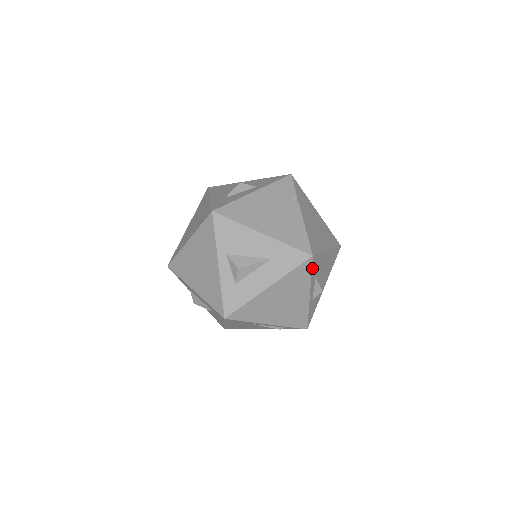
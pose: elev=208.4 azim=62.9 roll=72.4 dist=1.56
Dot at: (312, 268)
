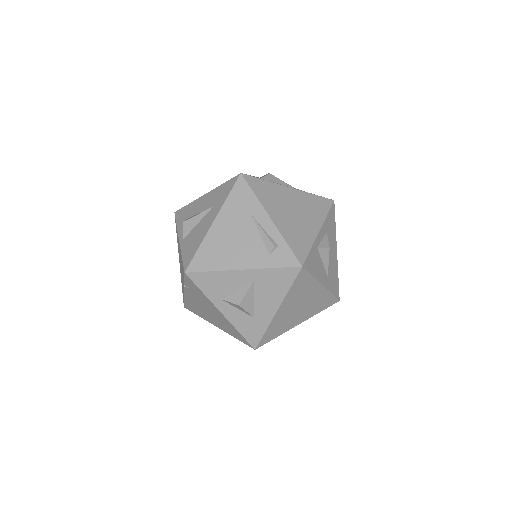
Dot at: (330, 211)
